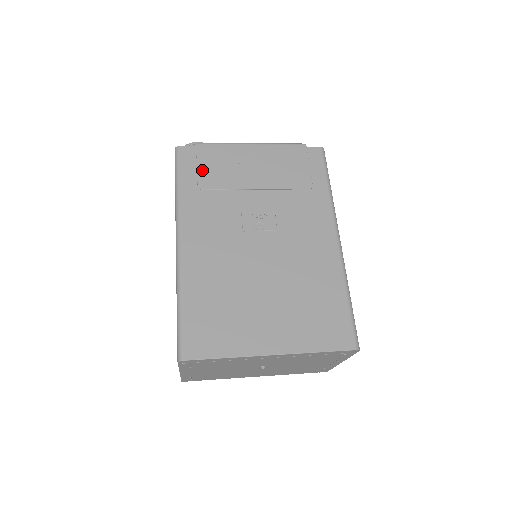
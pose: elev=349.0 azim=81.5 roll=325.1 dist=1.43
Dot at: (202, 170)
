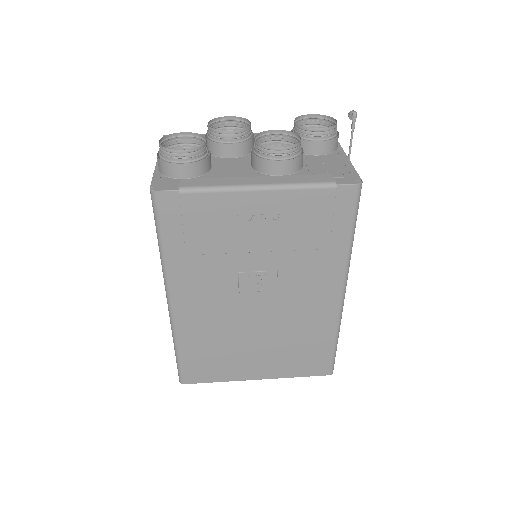
Dot at: (190, 231)
